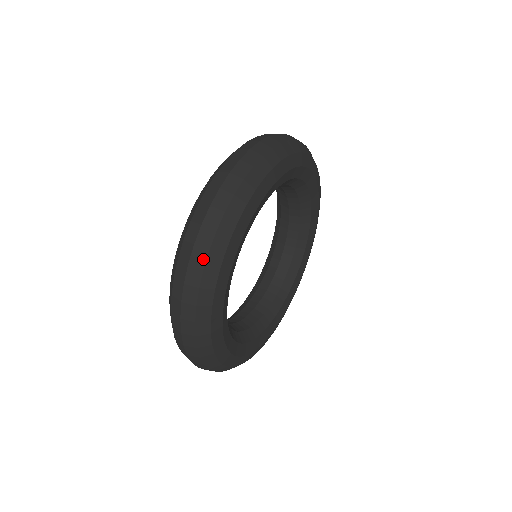
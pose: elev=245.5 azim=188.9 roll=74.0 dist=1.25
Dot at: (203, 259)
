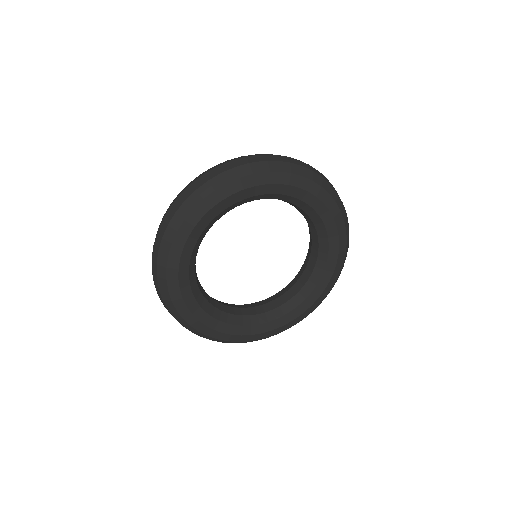
Dot at: (255, 161)
